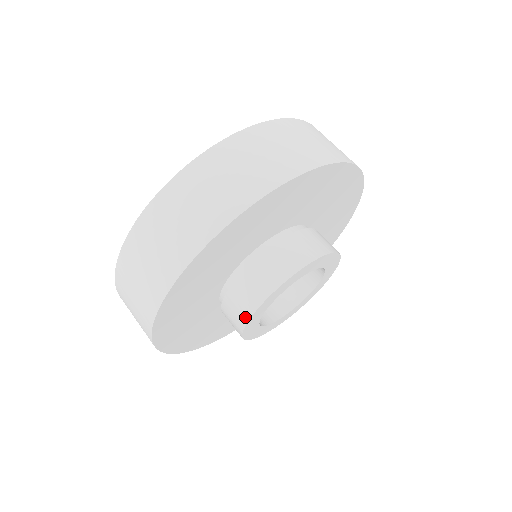
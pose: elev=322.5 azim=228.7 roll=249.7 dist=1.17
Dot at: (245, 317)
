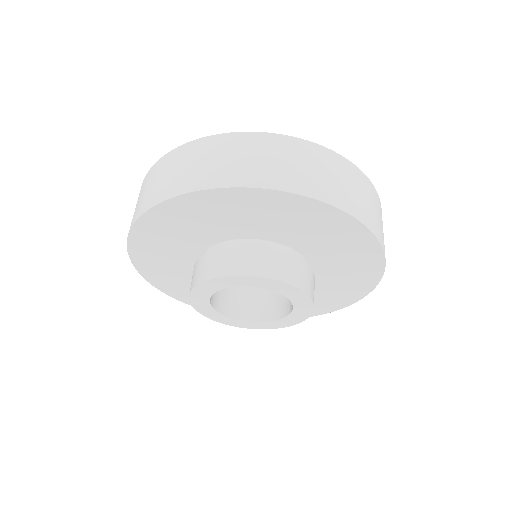
Dot at: occluded
